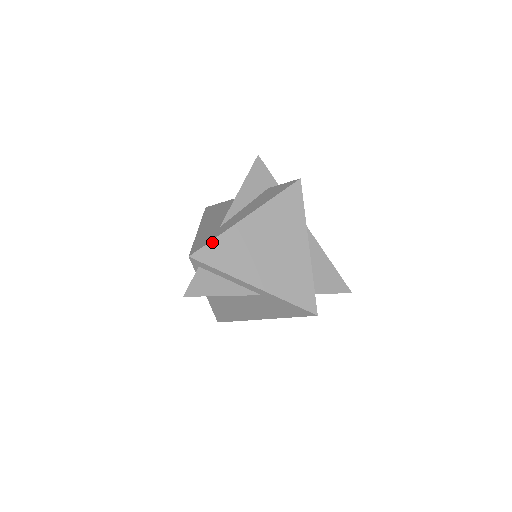
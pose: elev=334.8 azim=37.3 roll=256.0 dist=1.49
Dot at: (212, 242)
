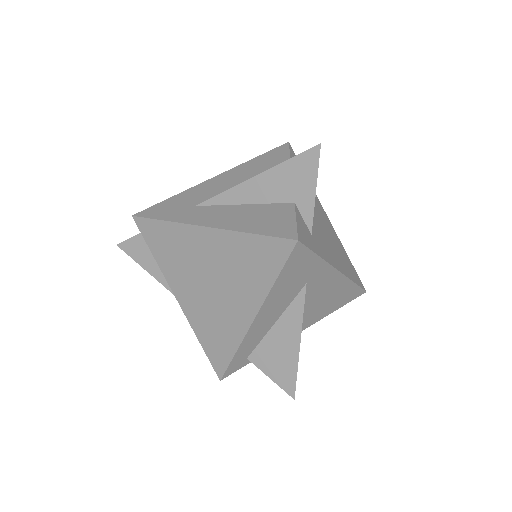
Dot at: (157, 221)
